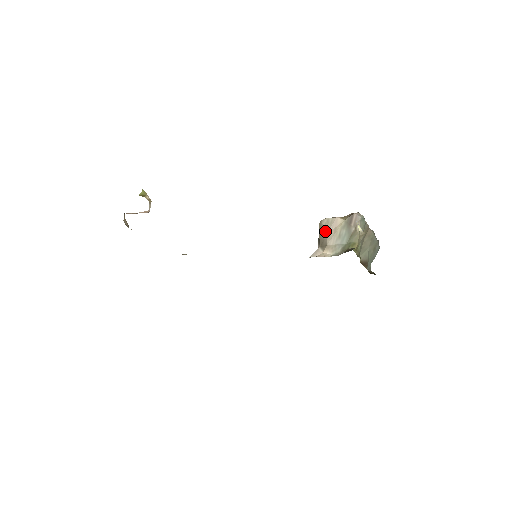
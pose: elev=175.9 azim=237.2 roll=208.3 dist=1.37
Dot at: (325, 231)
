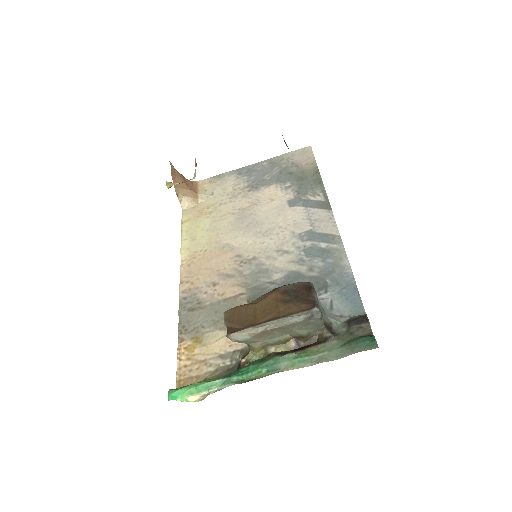
Dot at: occluded
